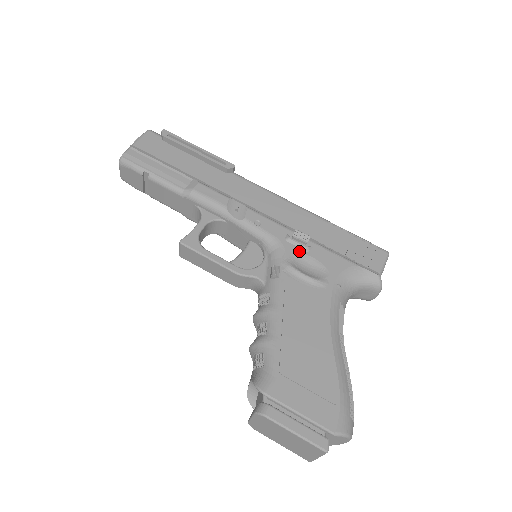
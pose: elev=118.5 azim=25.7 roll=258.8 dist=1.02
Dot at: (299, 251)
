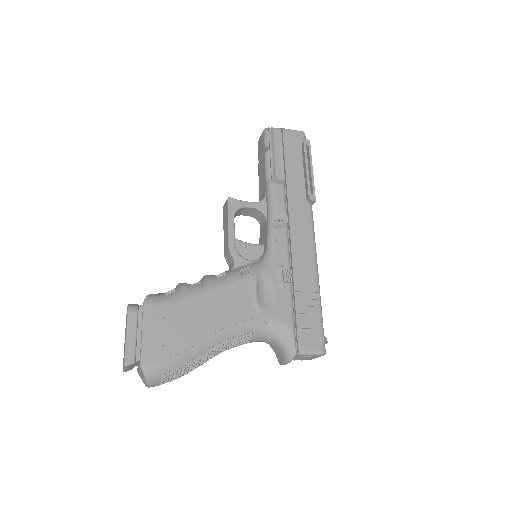
Dot at: (275, 280)
